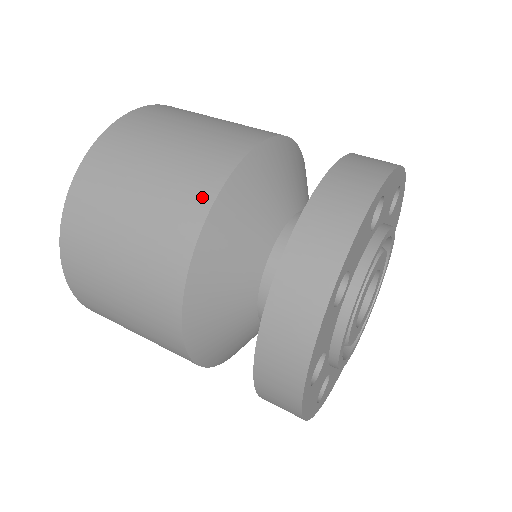
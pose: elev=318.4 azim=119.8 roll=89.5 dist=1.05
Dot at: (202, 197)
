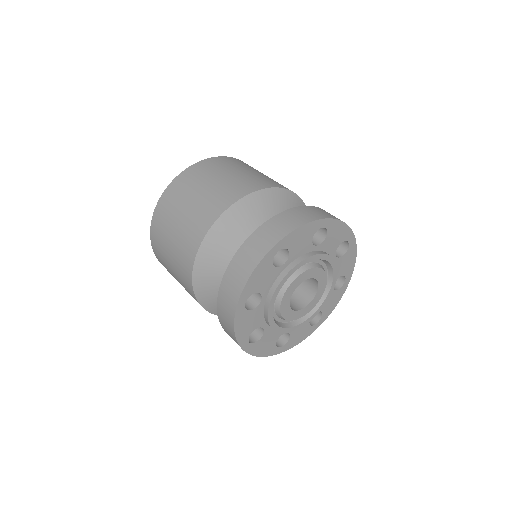
Dot at: (236, 195)
